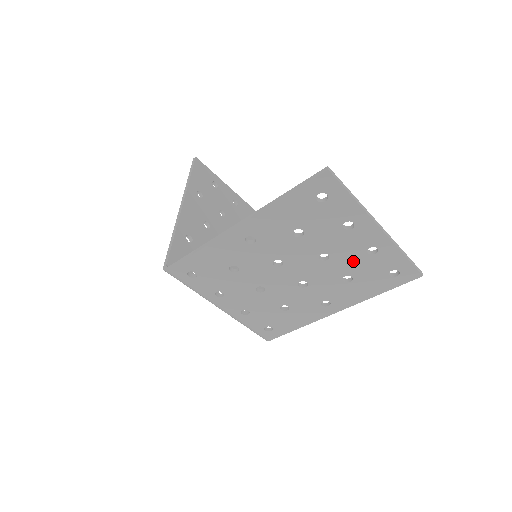
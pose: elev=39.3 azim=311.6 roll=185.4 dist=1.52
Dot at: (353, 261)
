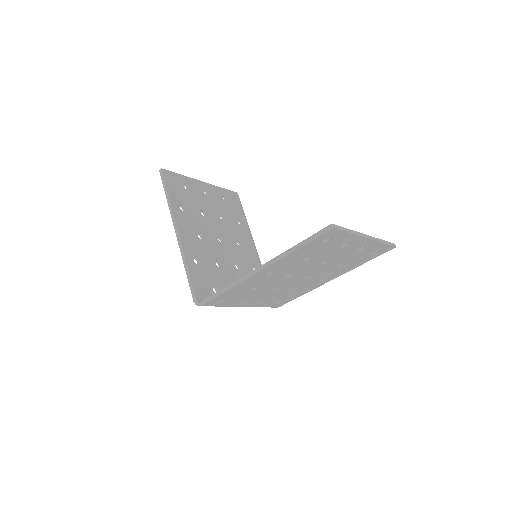
Dot at: (346, 257)
